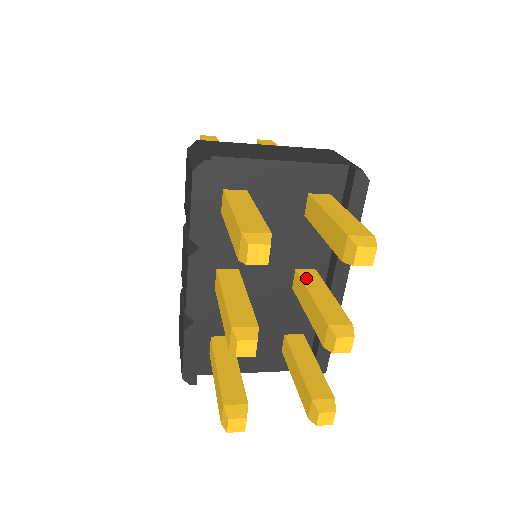
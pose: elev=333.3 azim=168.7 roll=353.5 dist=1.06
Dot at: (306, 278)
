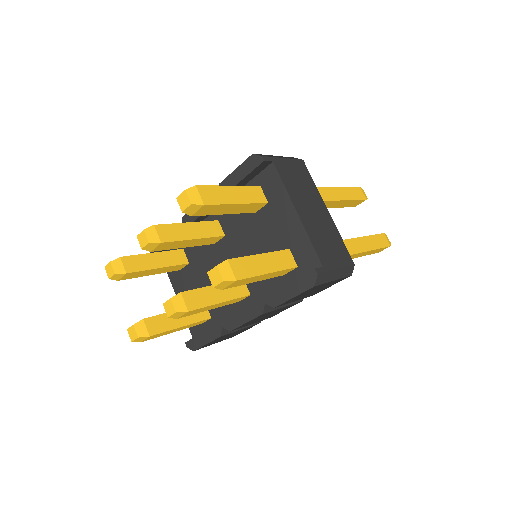
Dot at: occluded
